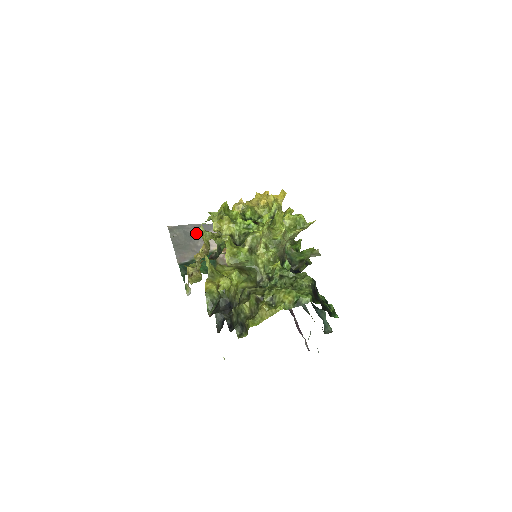
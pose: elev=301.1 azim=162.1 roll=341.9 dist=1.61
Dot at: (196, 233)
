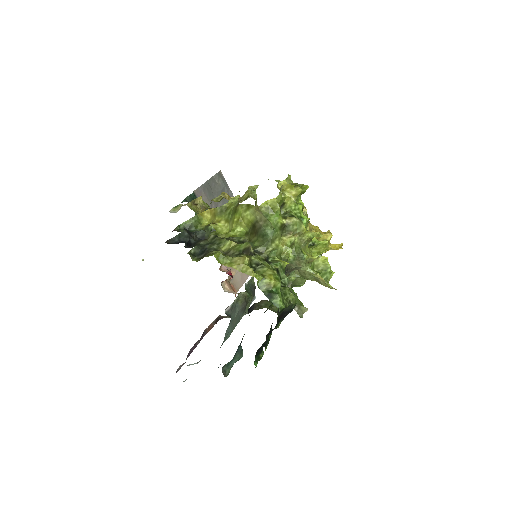
Dot at: occluded
